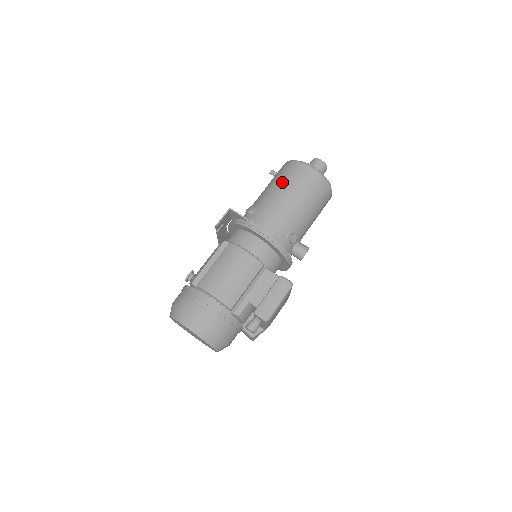
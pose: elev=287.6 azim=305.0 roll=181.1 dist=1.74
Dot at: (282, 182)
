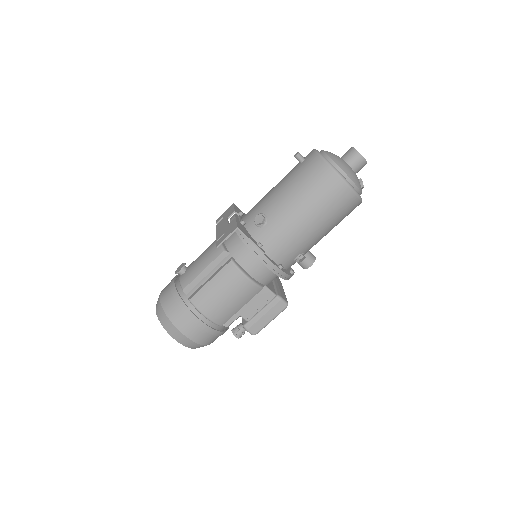
Dot at: (307, 196)
